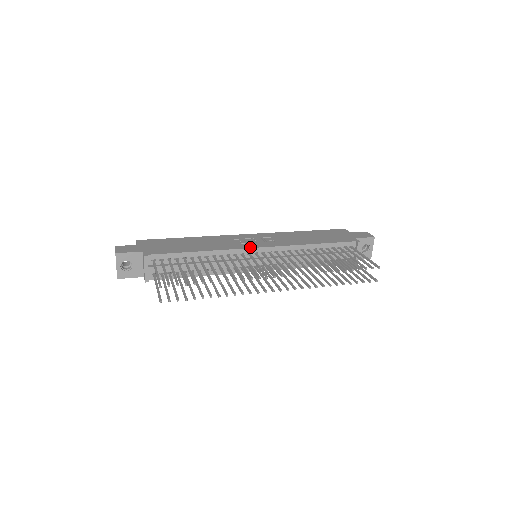
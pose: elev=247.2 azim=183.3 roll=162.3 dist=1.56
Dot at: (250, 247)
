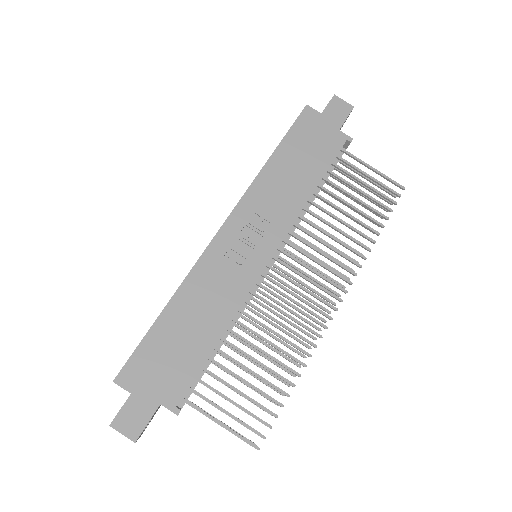
Dot at: (261, 269)
